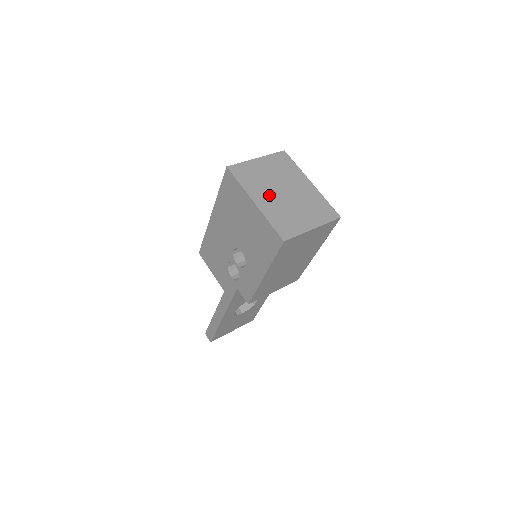
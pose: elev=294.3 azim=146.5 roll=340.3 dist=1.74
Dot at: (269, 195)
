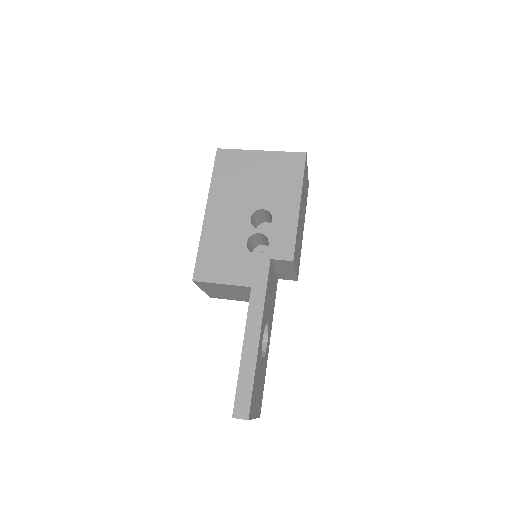
Dot at: occluded
